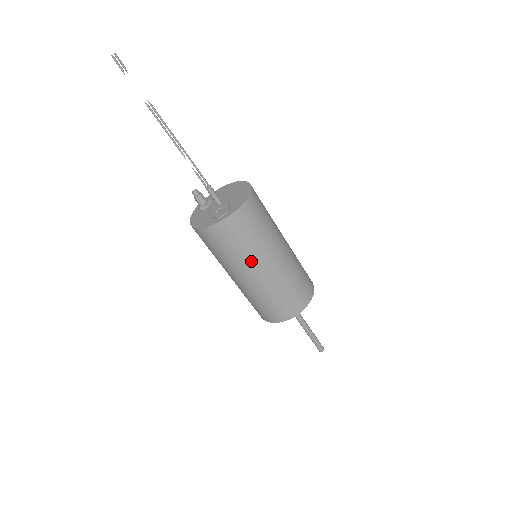
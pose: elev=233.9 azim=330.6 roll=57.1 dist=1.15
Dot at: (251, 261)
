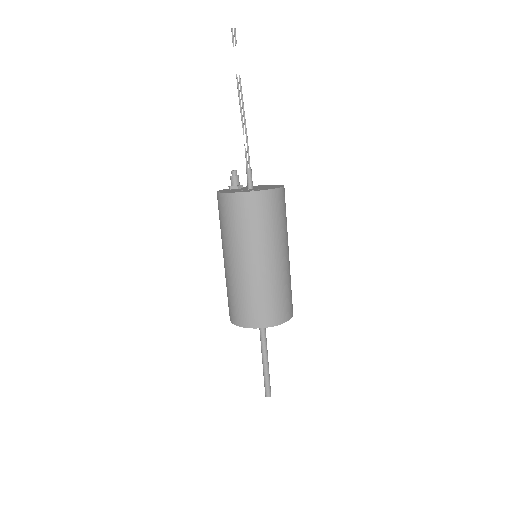
Dot at: (253, 245)
